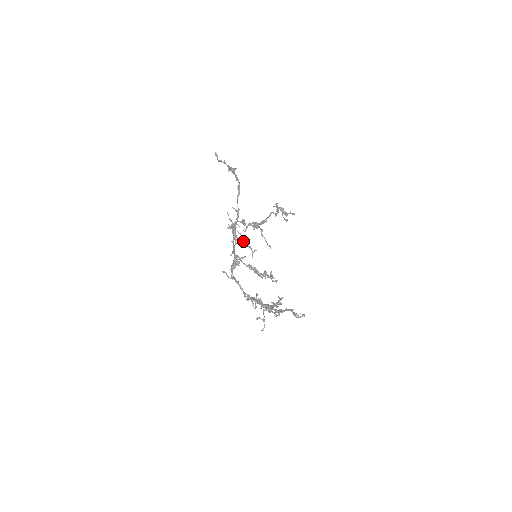
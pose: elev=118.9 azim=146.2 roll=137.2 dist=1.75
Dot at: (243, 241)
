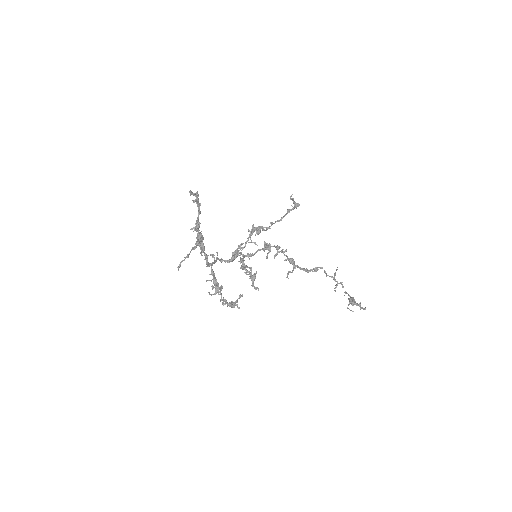
Dot at: (251, 230)
